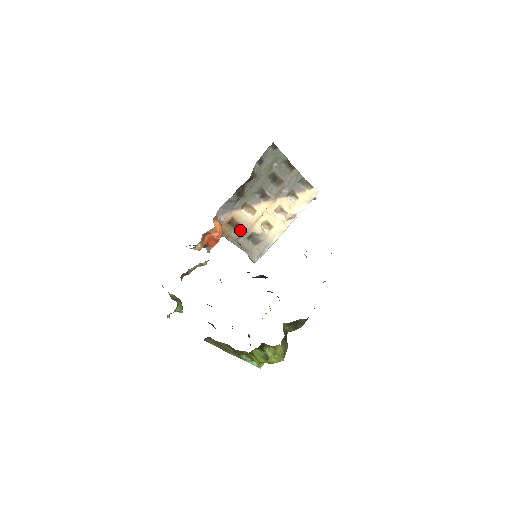
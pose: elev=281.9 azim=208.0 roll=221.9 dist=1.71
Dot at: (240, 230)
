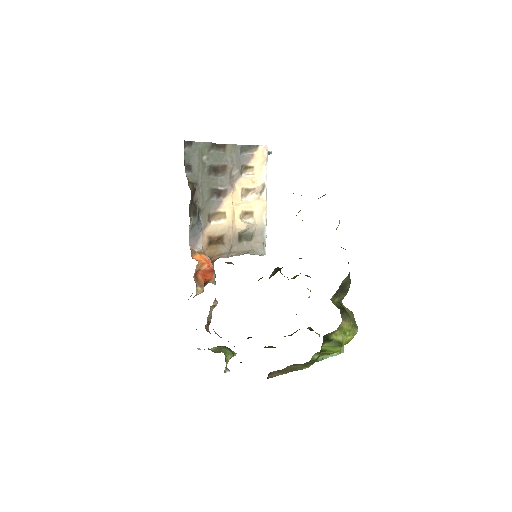
Dot at: (226, 241)
